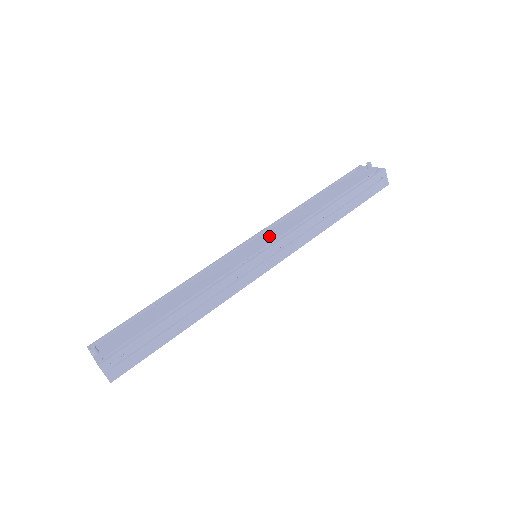
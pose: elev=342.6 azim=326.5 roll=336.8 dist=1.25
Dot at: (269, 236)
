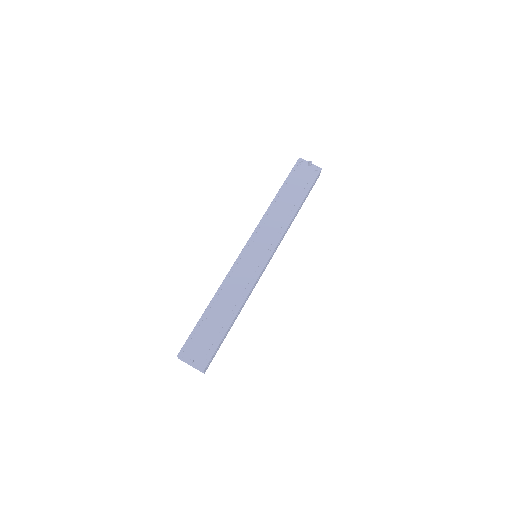
Dot at: (264, 241)
